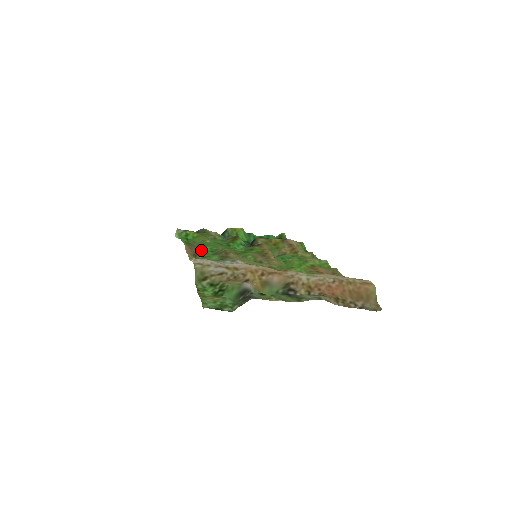
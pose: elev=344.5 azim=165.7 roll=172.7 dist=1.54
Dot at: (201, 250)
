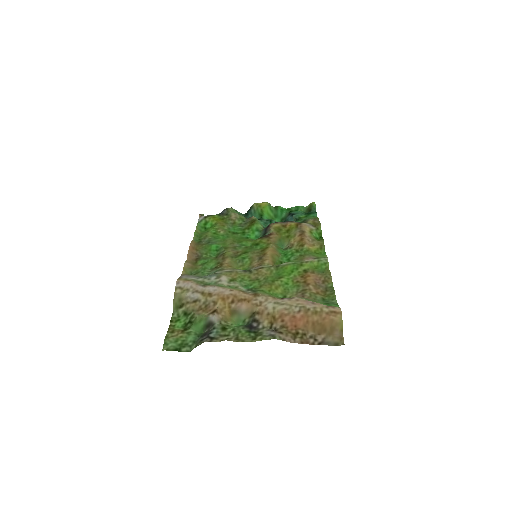
Dot at: (206, 250)
